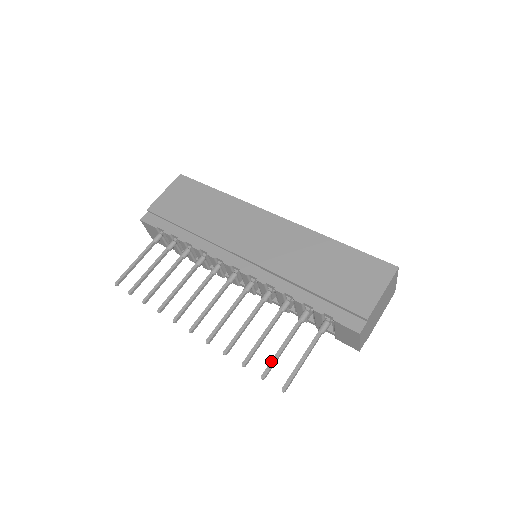
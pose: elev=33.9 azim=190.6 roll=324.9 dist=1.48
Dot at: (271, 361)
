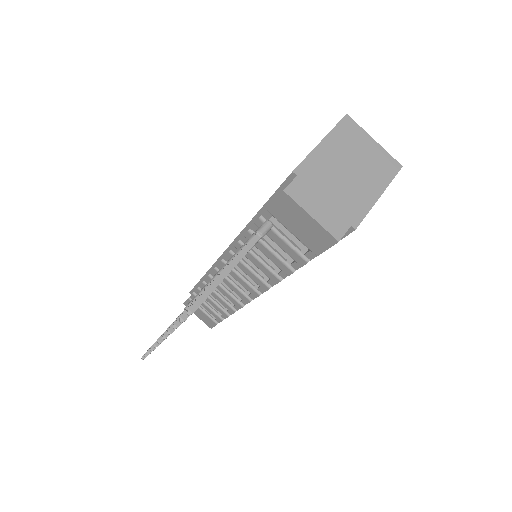
Dot at: (196, 299)
